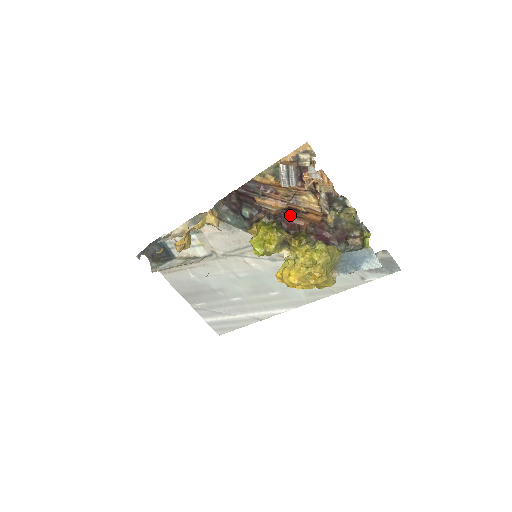
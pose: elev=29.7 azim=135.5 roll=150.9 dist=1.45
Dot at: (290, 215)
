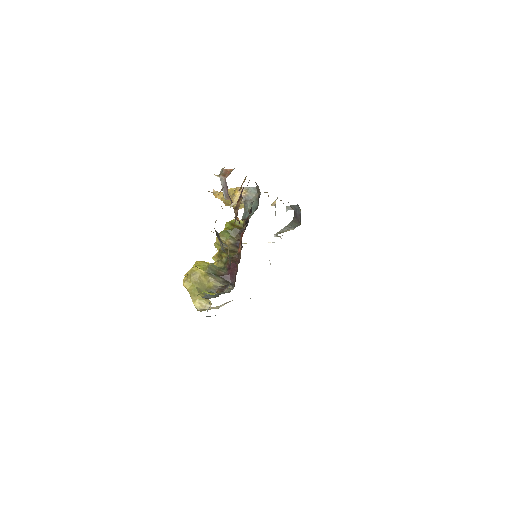
Dot at: occluded
